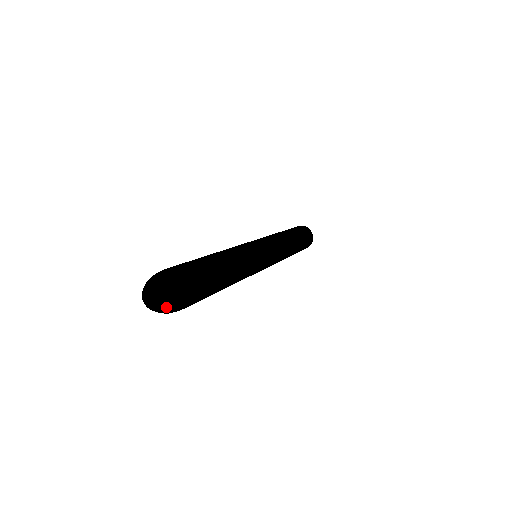
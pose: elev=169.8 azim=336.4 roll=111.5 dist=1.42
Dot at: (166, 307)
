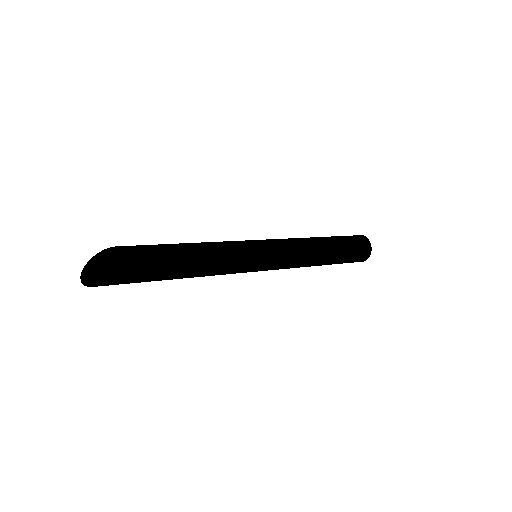
Dot at: (97, 281)
